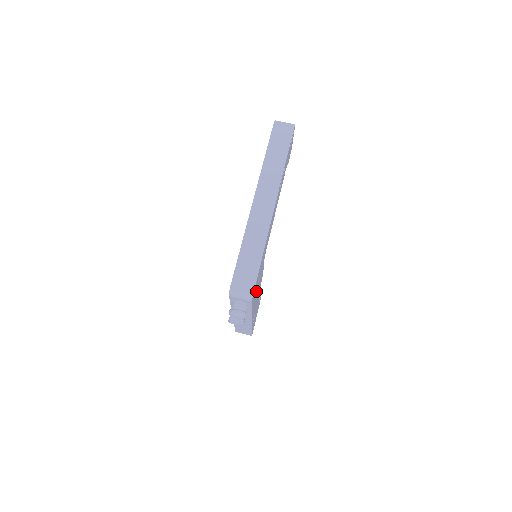
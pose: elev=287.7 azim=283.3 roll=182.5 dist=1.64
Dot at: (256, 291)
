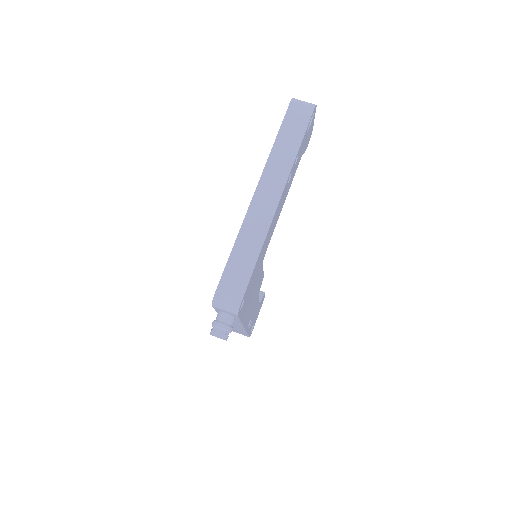
Dot at: (248, 300)
